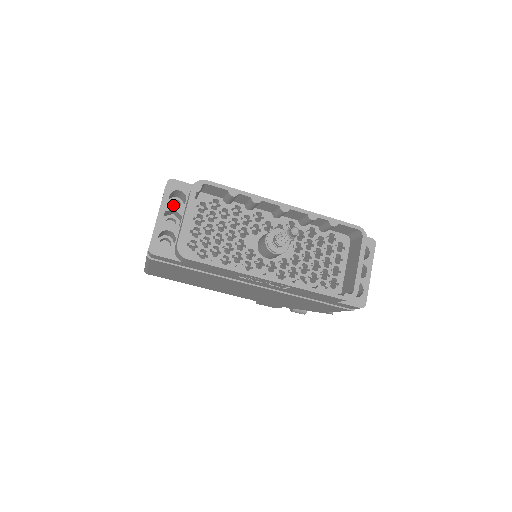
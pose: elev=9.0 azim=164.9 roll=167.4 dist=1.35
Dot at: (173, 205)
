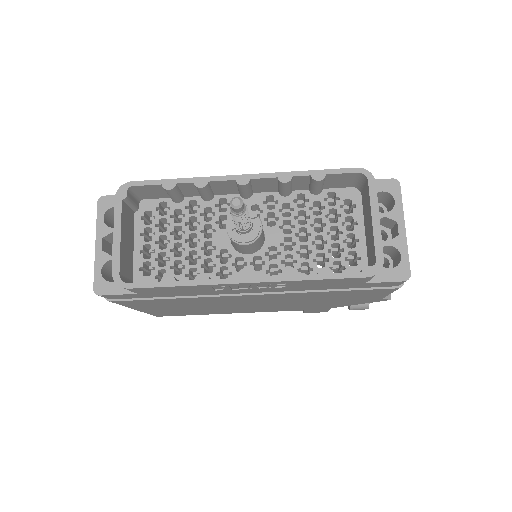
Dot at: occluded
